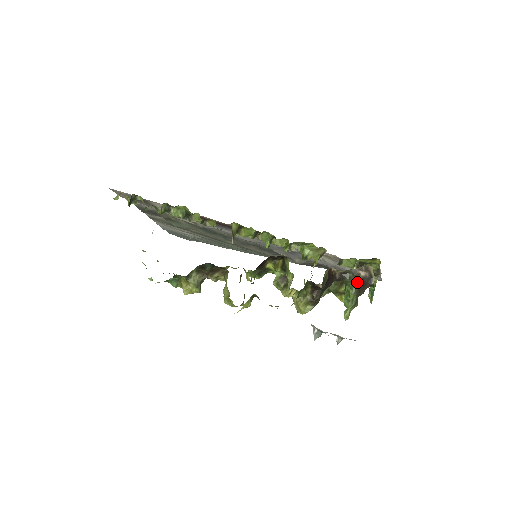
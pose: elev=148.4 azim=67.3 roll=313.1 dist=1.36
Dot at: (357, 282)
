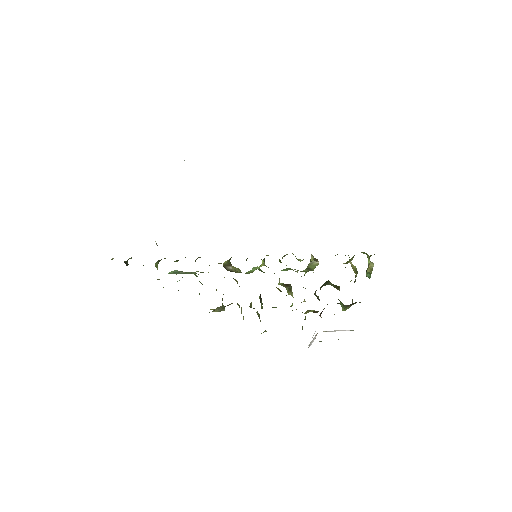
Dot at: (348, 305)
